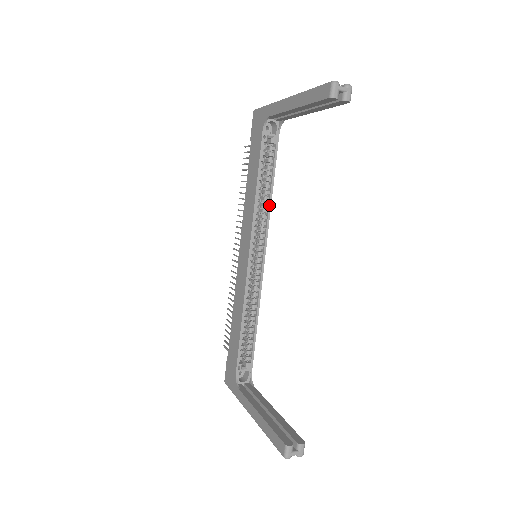
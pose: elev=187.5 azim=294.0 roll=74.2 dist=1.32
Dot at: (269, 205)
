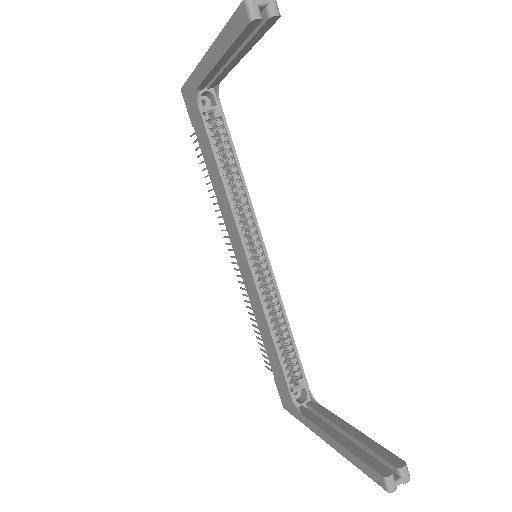
Dot at: (245, 191)
